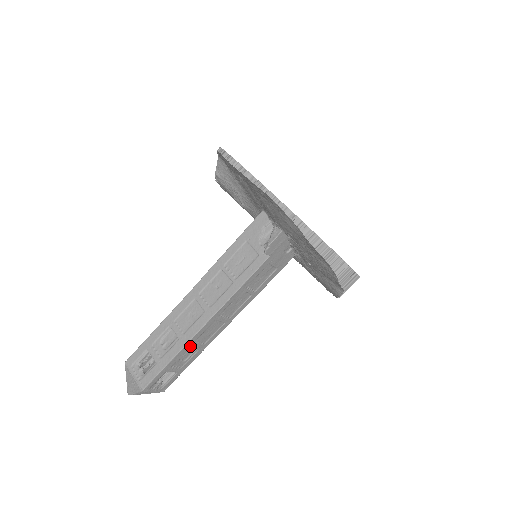
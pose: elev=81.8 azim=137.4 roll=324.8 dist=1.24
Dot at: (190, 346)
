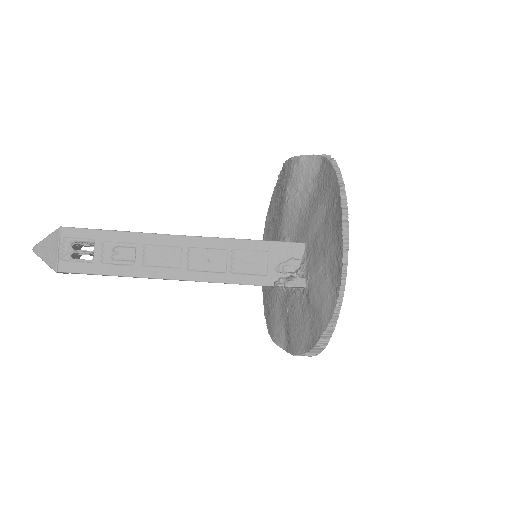
Dot at: occluded
